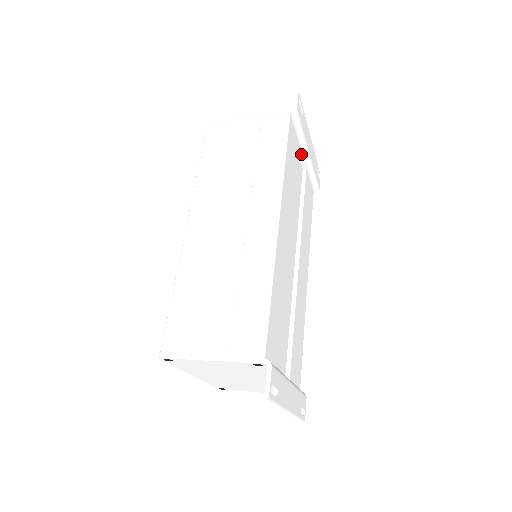
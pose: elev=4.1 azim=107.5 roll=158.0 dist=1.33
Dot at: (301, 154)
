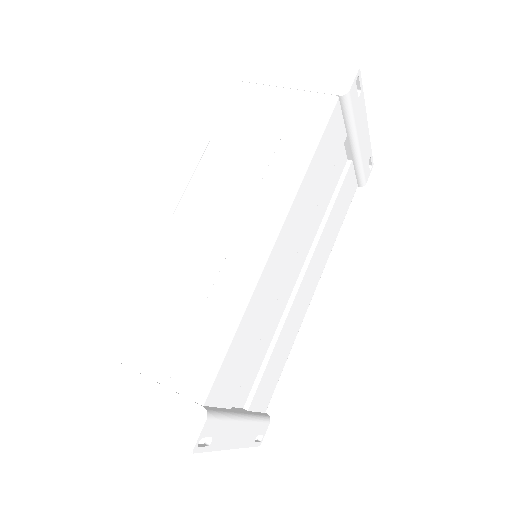
Dot at: (348, 144)
